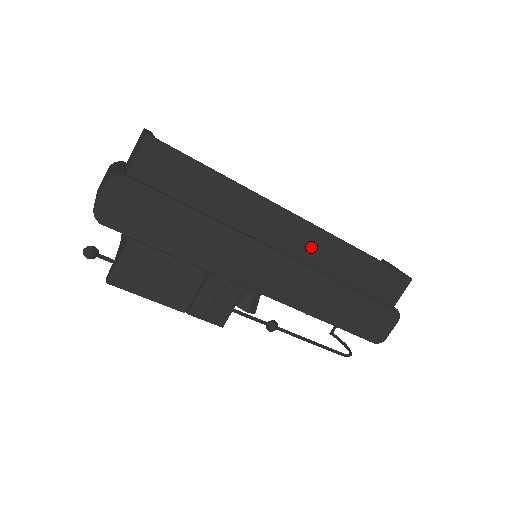
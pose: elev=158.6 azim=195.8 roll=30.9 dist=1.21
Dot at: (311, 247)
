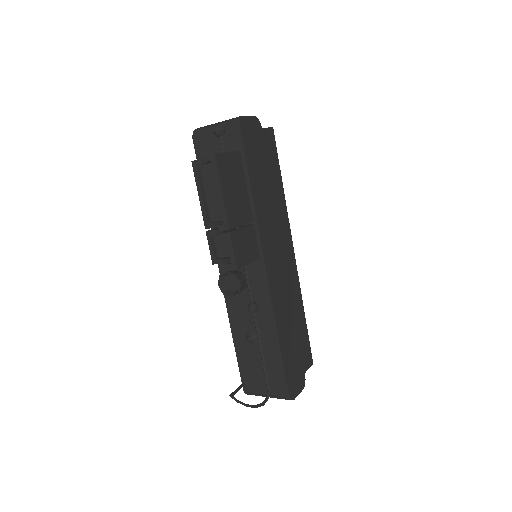
Dot at: (290, 276)
